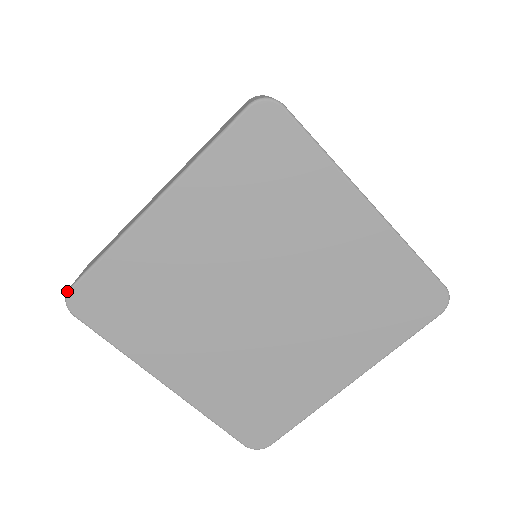
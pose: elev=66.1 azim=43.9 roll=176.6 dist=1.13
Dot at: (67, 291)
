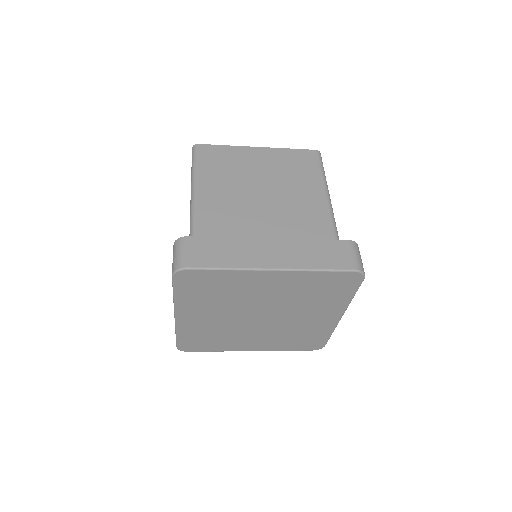
Dot at: (177, 348)
